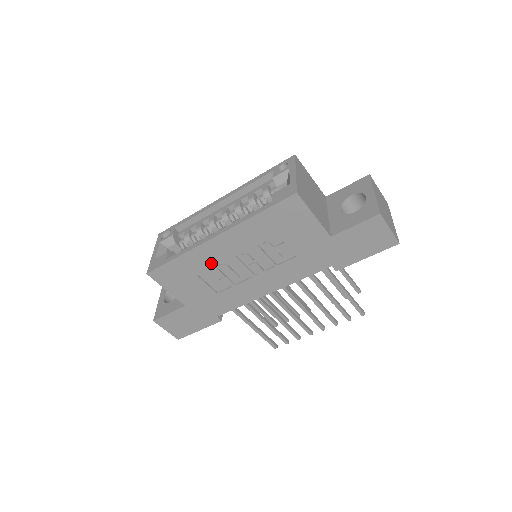
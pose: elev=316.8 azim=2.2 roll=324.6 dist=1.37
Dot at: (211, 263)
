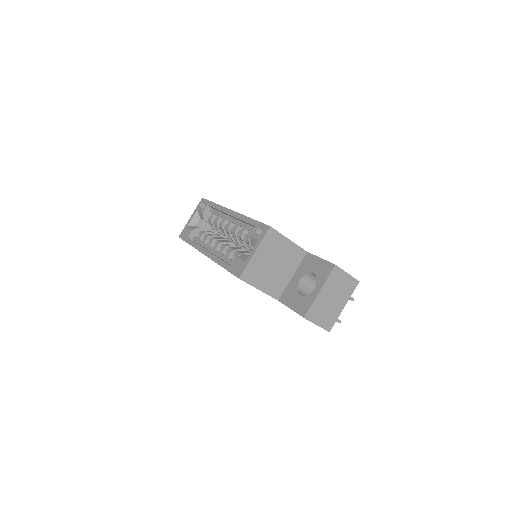
Dot at: occluded
